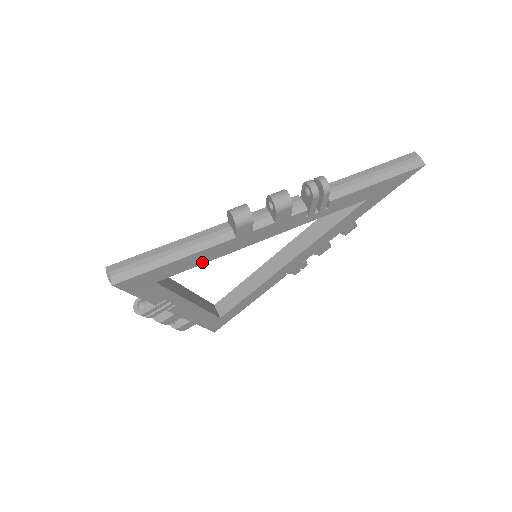
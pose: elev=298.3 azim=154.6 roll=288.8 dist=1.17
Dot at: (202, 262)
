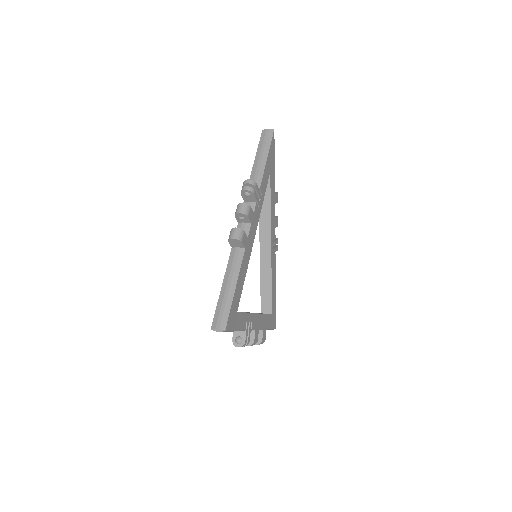
Dot at: (244, 279)
